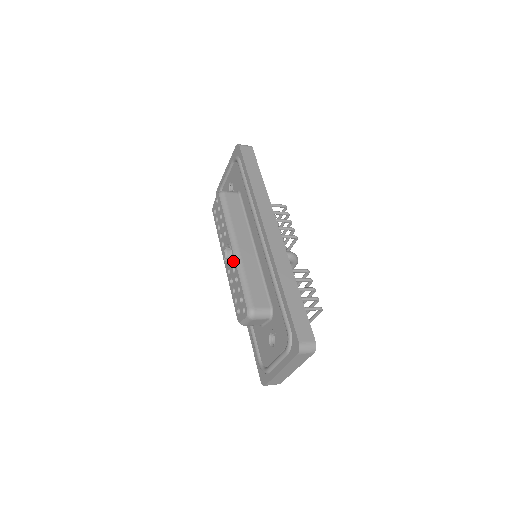
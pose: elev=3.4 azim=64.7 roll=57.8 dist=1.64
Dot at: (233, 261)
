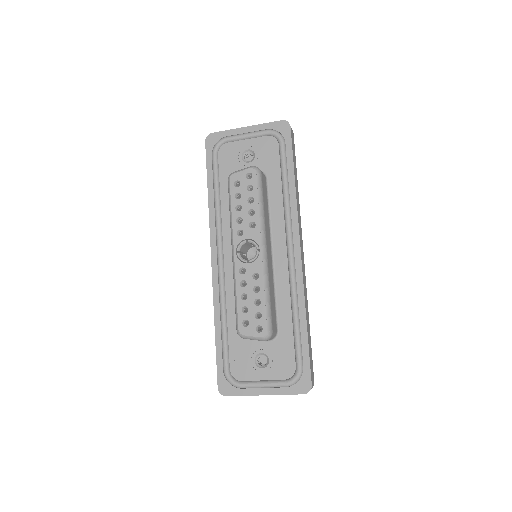
Dot at: (258, 266)
